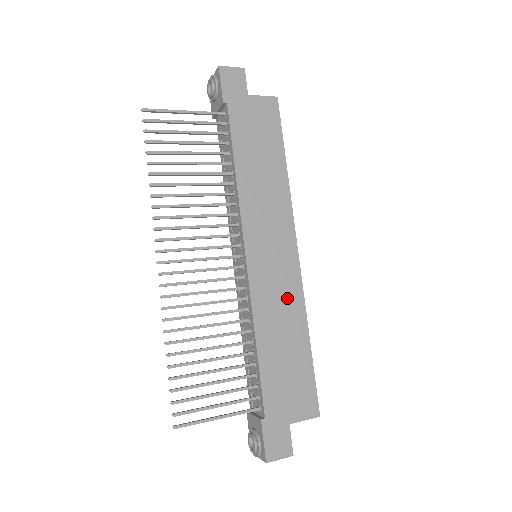
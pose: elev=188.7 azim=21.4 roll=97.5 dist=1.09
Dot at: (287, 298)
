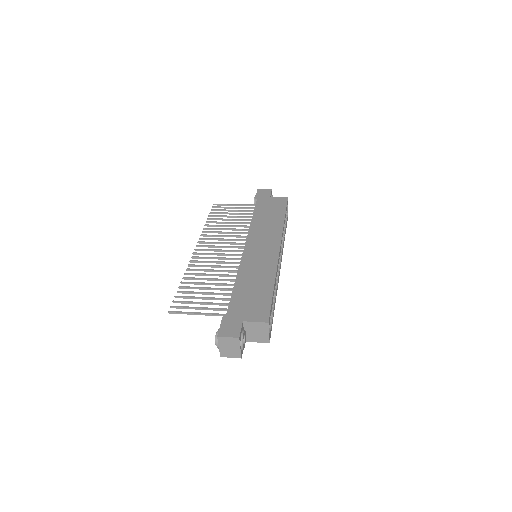
Dot at: (265, 266)
